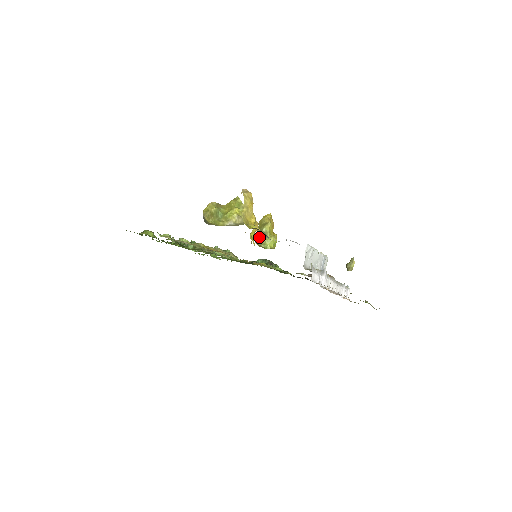
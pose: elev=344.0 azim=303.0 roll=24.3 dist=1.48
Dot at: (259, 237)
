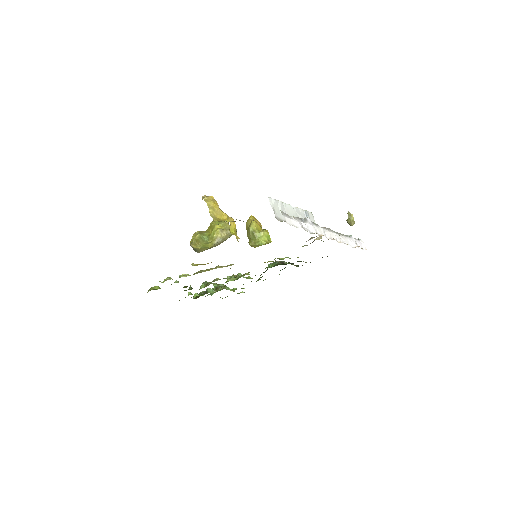
Dot at: (250, 239)
